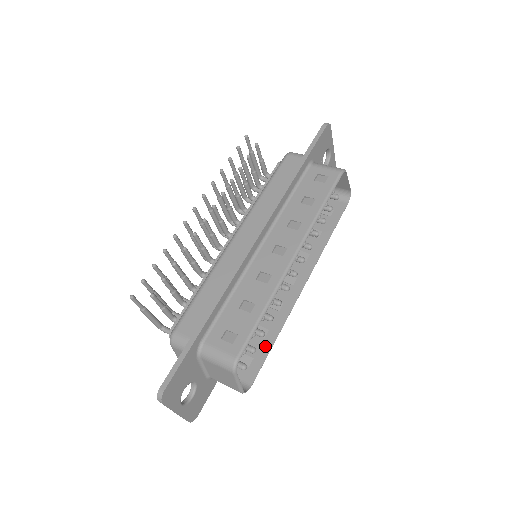
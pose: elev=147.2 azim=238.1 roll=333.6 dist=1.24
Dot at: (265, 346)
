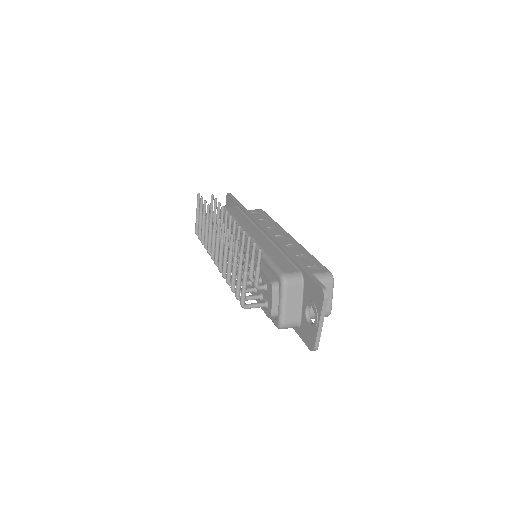
Dot at: occluded
